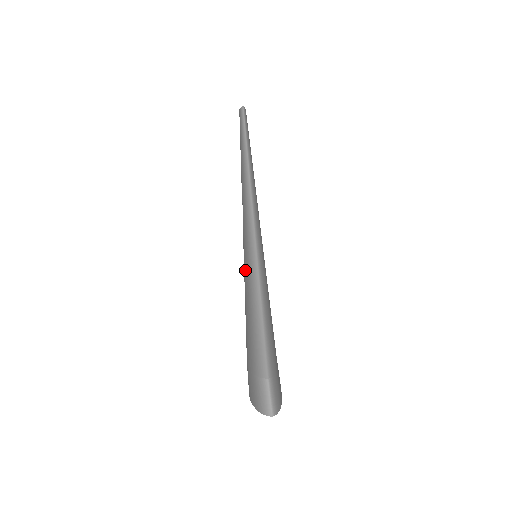
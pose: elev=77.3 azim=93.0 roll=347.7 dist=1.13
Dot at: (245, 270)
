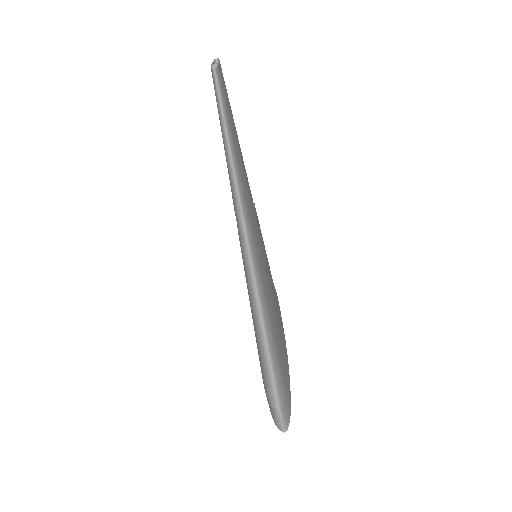
Dot at: (249, 299)
